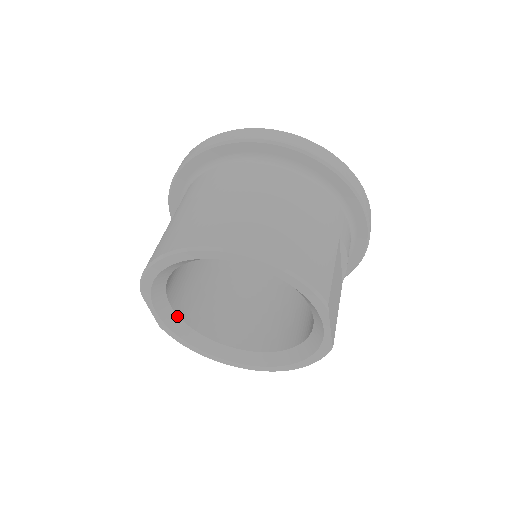
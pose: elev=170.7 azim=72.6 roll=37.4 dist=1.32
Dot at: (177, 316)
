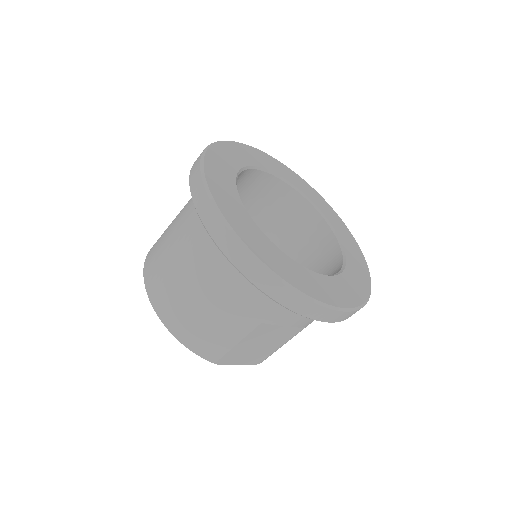
Dot at: occluded
